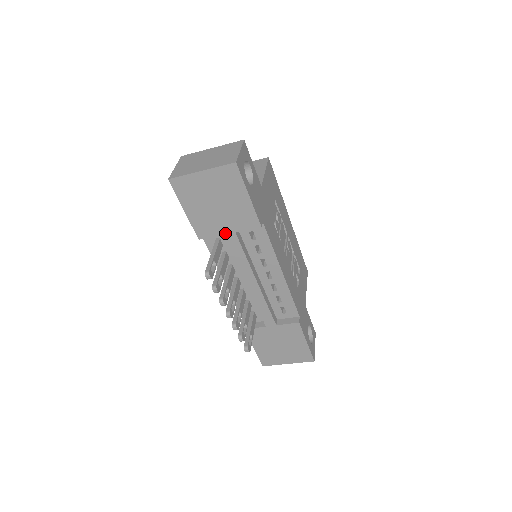
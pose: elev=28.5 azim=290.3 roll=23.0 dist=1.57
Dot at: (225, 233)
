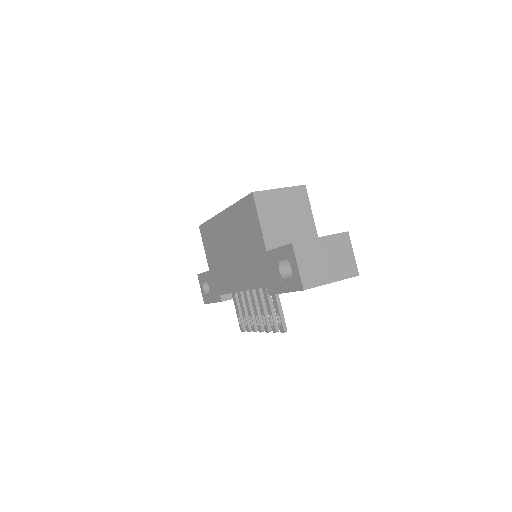
Dot at: occluded
